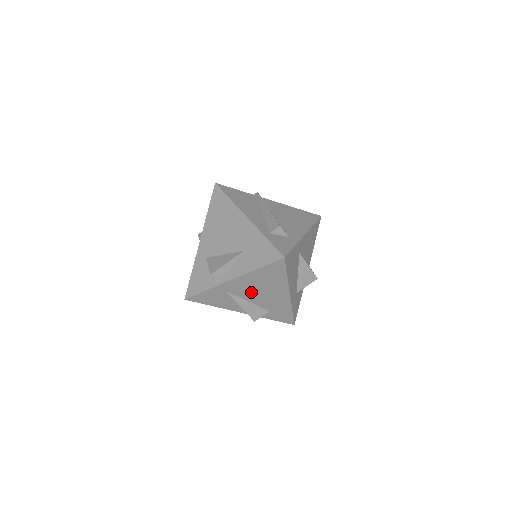
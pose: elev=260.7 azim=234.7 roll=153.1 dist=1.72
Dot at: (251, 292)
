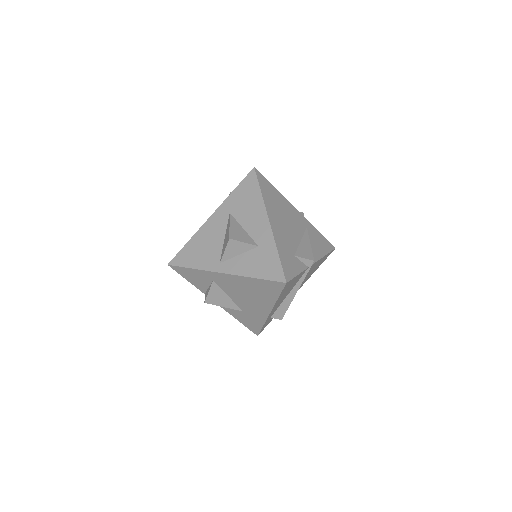
Dot at: occluded
